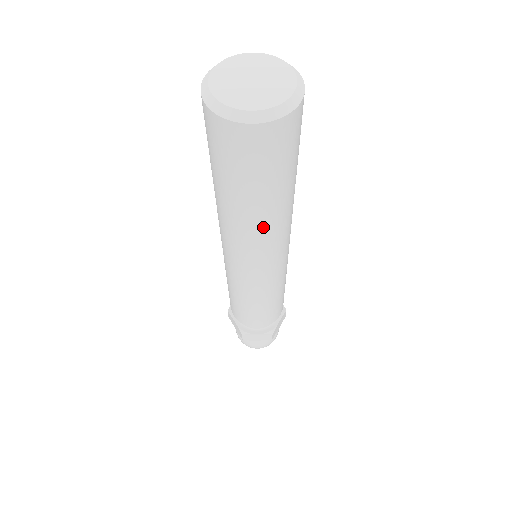
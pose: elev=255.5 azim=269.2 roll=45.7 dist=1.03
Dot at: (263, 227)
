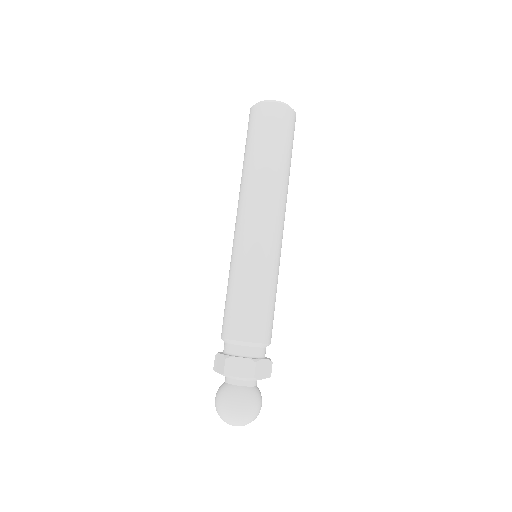
Dot at: (267, 179)
